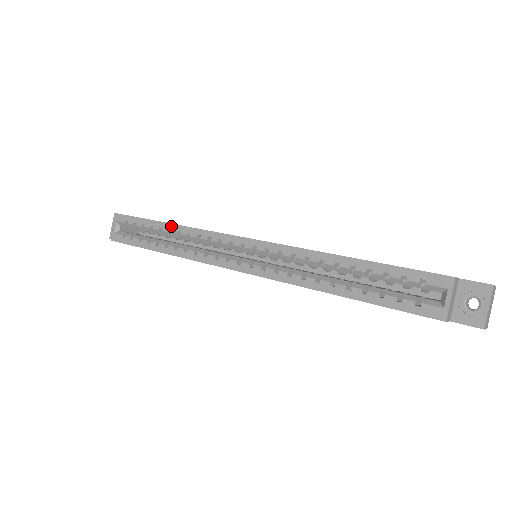
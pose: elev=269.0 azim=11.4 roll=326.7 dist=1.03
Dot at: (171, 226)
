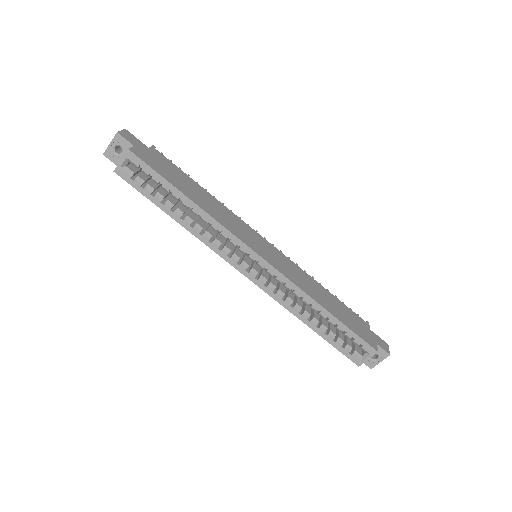
Dot at: (194, 205)
